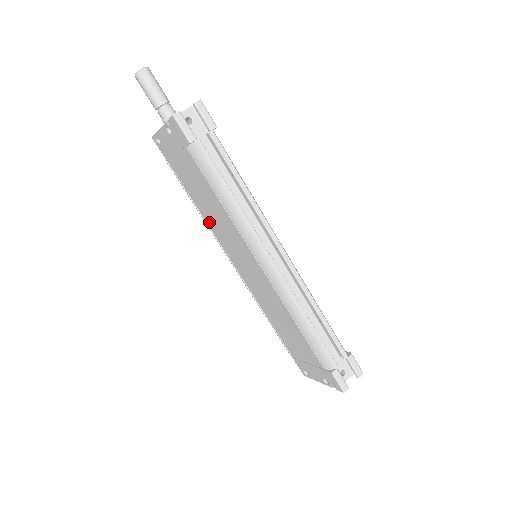
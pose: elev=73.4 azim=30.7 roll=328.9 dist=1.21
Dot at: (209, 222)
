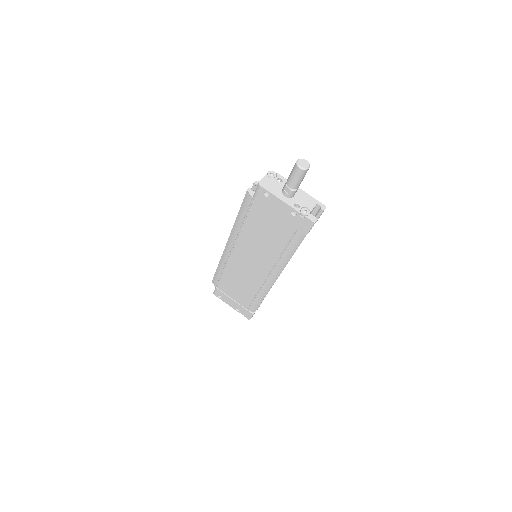
Dot at: (245, 234)
